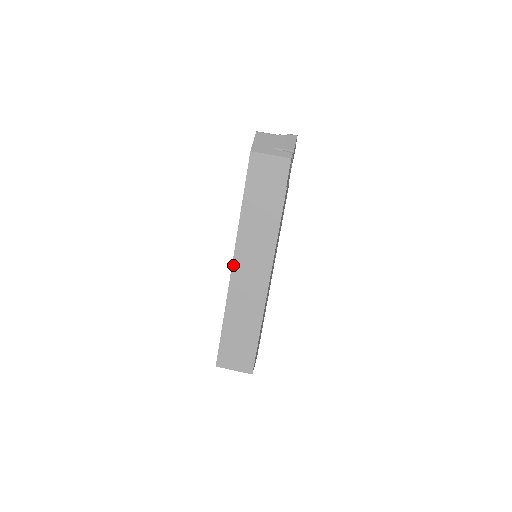
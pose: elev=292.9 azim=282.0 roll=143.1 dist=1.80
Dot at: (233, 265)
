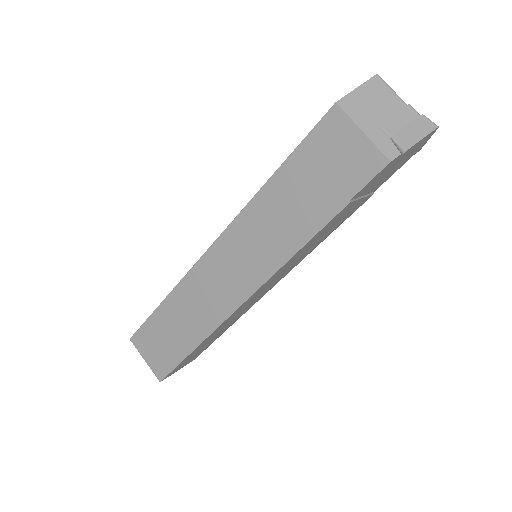
Dot at: (211, 247)
